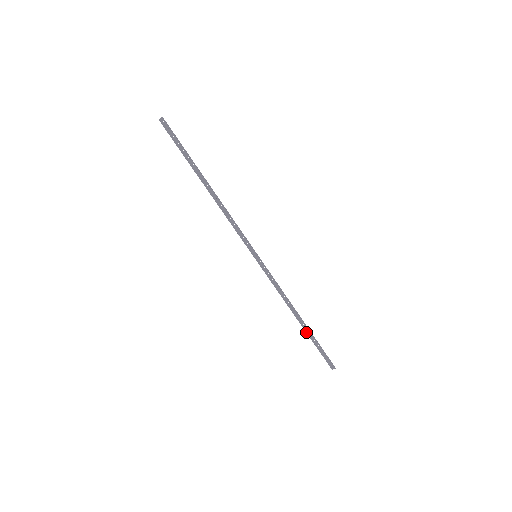
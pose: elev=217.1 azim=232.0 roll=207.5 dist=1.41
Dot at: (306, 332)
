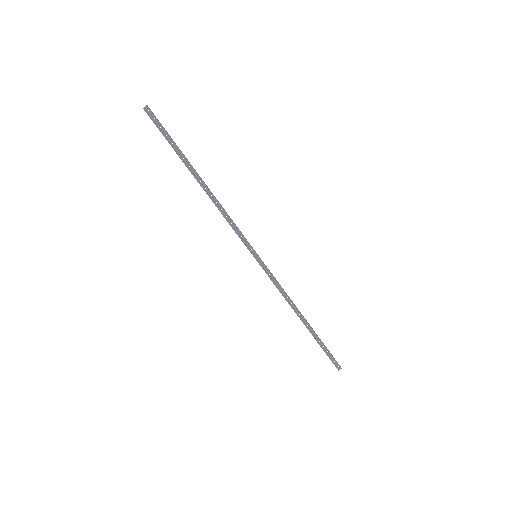
Dot at: occluded
